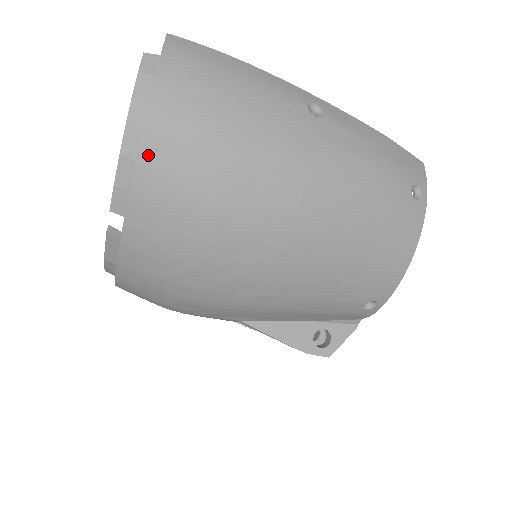
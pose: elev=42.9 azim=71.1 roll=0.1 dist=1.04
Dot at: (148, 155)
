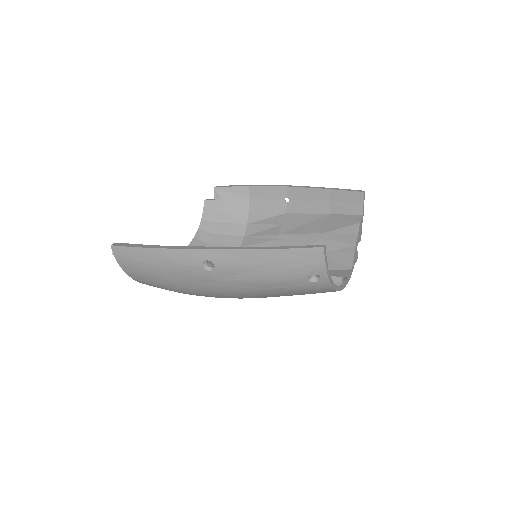
Dot at: occluded
